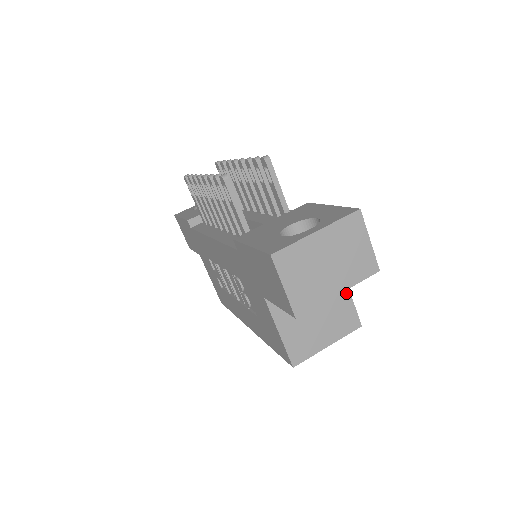
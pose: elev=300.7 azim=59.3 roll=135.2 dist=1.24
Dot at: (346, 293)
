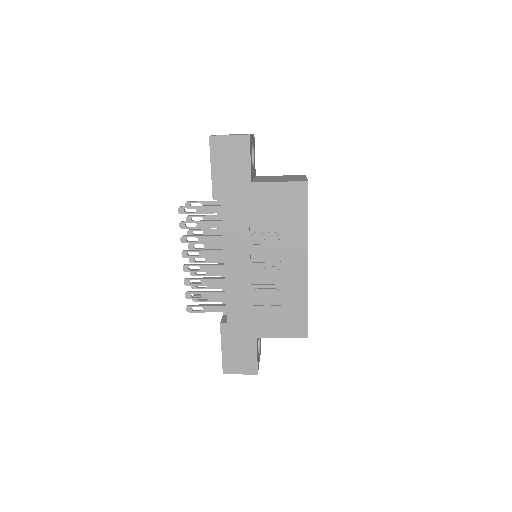
Dot at: occluded
